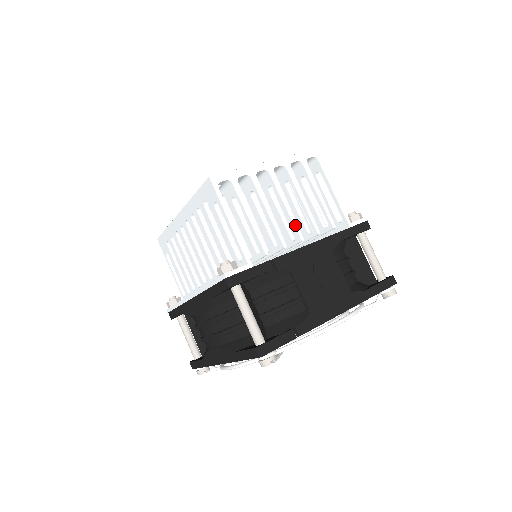
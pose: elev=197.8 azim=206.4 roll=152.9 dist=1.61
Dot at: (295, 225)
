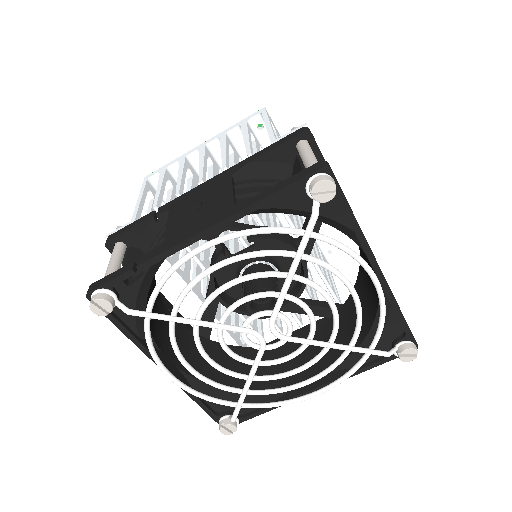
Dot at: (200, 173)
